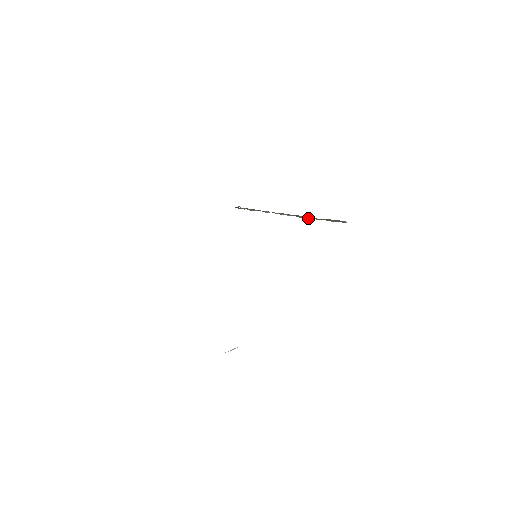
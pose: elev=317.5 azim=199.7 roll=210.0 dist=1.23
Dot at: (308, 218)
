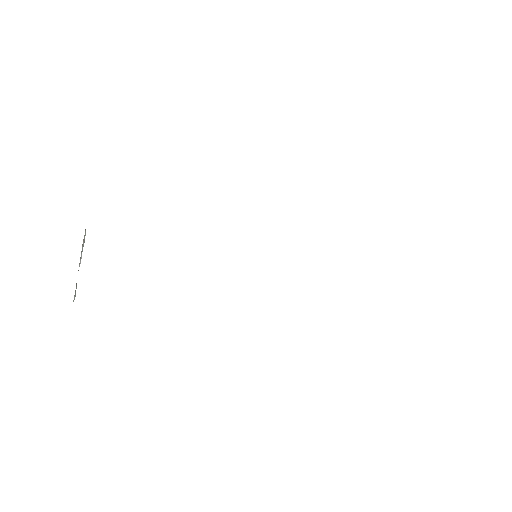
Dot at: occluded
